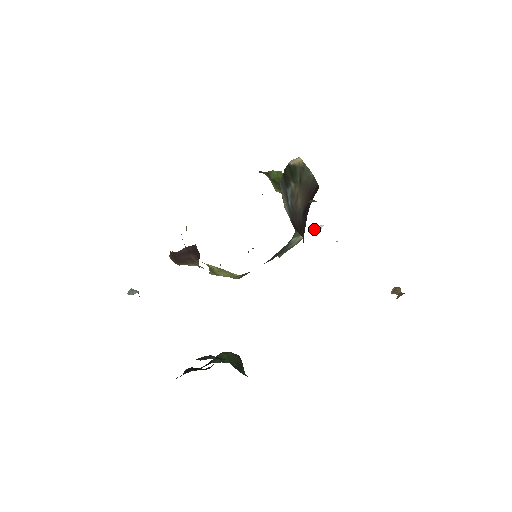
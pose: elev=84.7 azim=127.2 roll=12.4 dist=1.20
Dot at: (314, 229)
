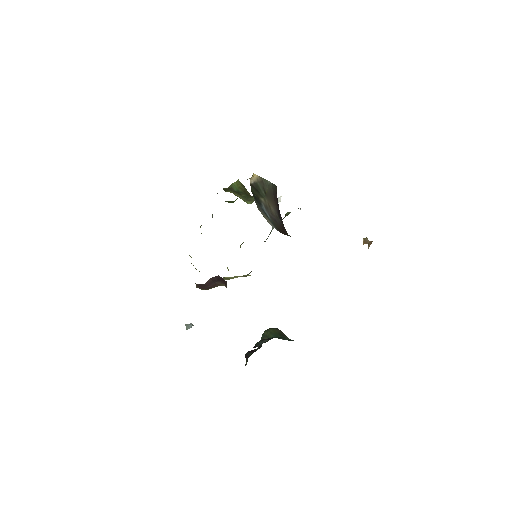
Dot at: occluded
